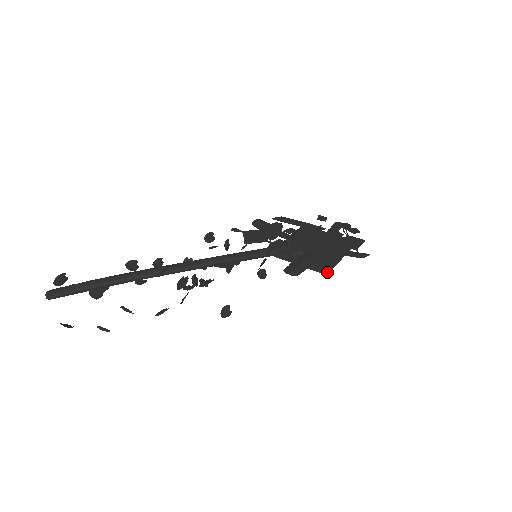
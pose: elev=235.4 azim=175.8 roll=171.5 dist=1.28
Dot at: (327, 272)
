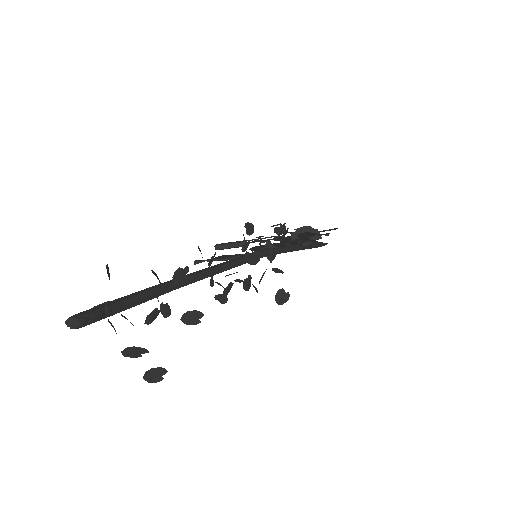
Dot at: (326, 243)
